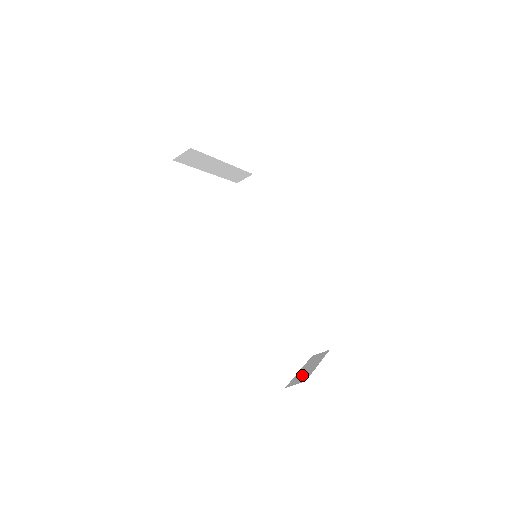
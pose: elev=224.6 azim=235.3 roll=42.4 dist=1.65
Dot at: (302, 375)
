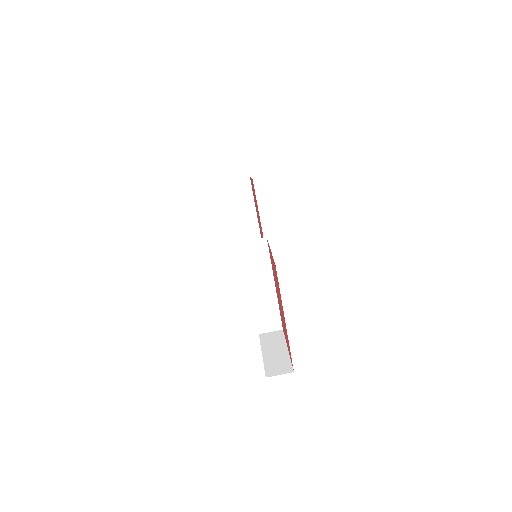
Dot at: occluded
